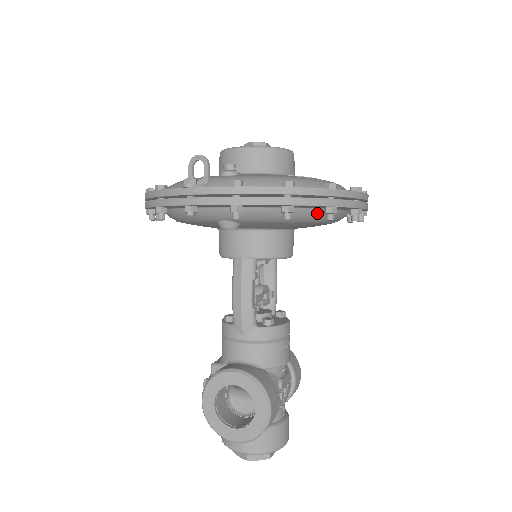
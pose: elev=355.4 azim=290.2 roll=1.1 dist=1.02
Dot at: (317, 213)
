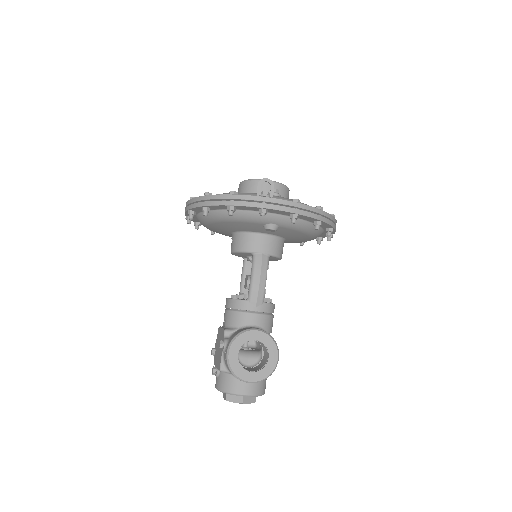
Dot at: (319, 231)
